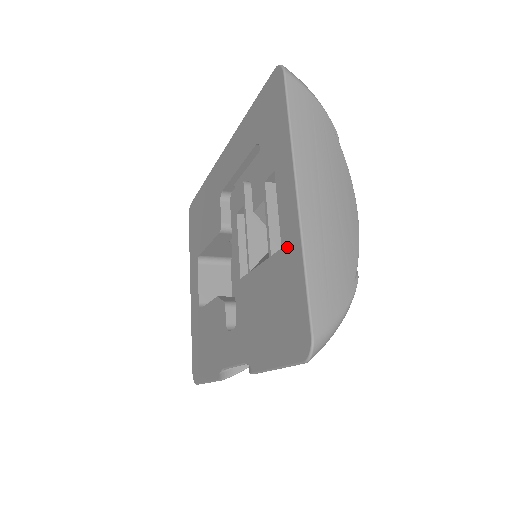
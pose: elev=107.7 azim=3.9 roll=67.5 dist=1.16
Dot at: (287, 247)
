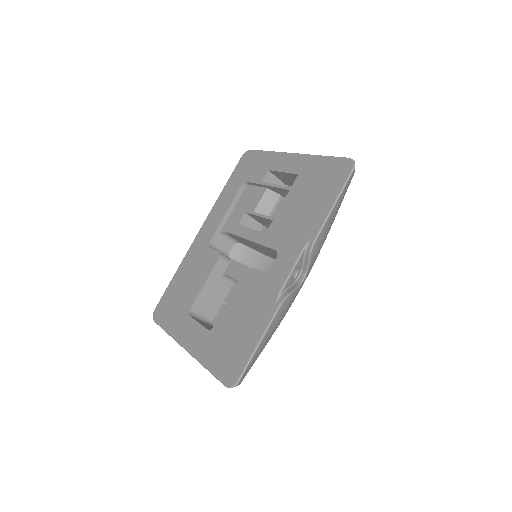
Dot at: (303, 168)
